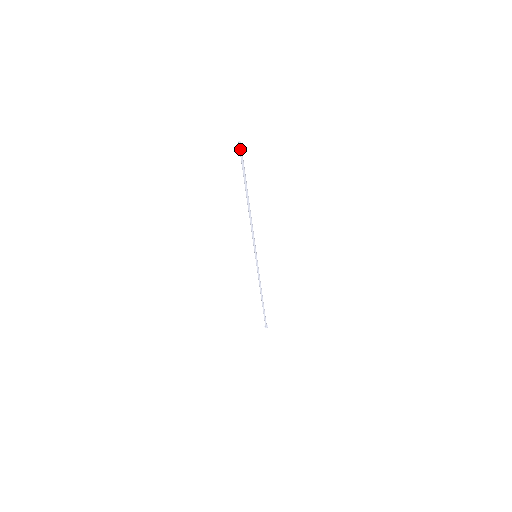
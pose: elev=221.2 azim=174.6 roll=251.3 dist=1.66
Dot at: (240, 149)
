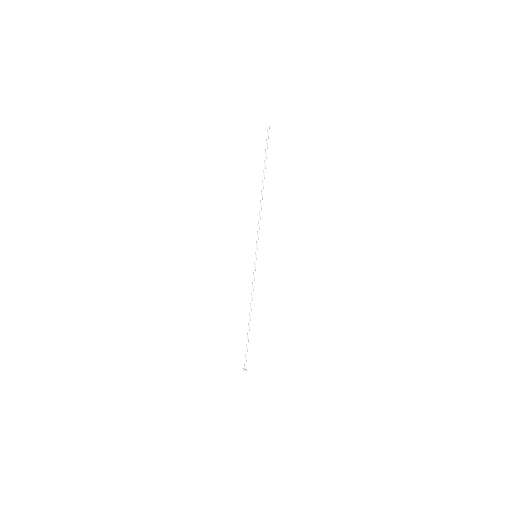
Dot at: (268, 133)
